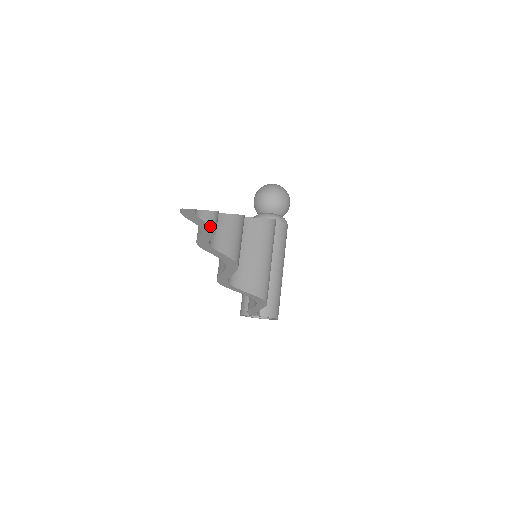
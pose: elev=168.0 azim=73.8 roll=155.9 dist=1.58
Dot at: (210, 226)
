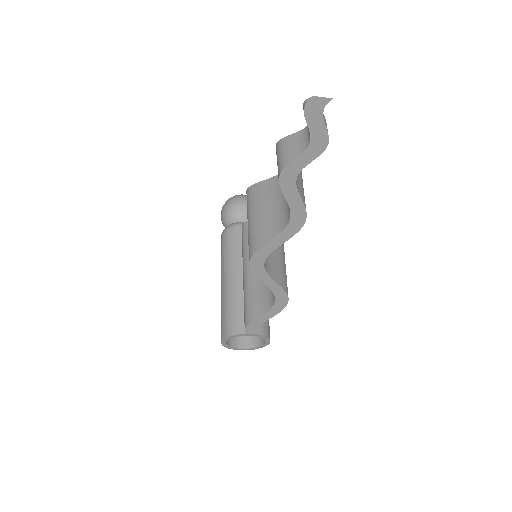
Dot at: (326, 137)
